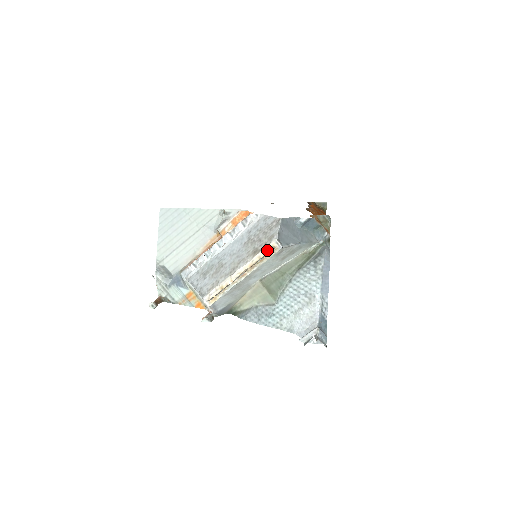
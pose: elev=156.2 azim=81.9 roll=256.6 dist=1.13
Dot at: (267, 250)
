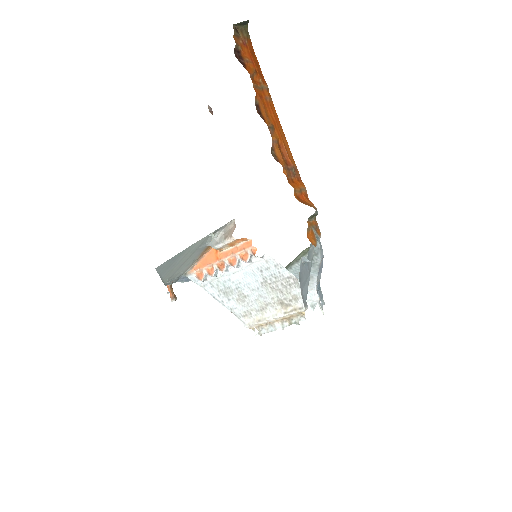
Dot at: (298, 313)
